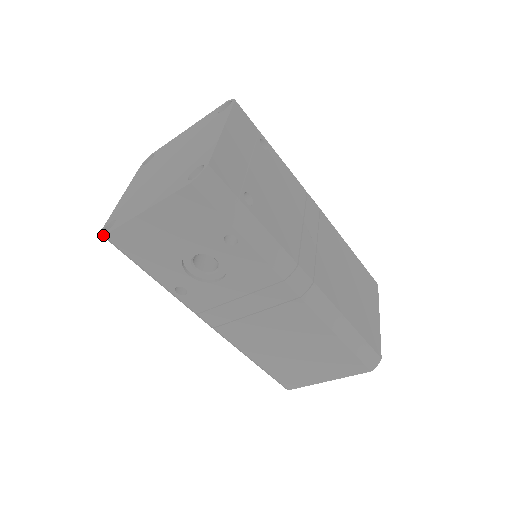
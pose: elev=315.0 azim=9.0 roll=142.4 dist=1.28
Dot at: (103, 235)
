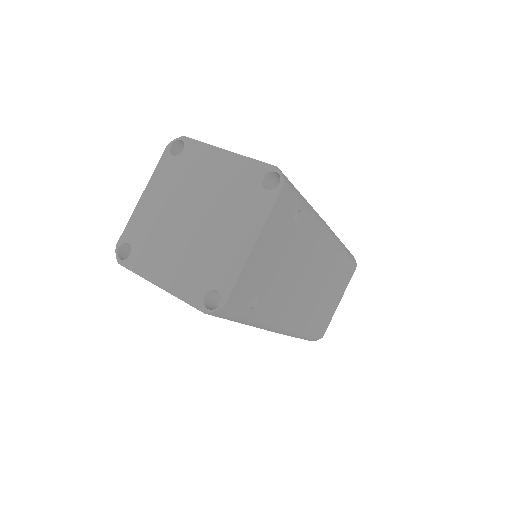
Dot at: (118, 262)
